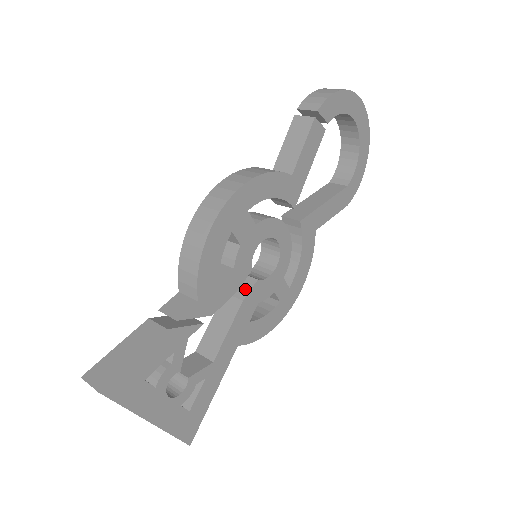
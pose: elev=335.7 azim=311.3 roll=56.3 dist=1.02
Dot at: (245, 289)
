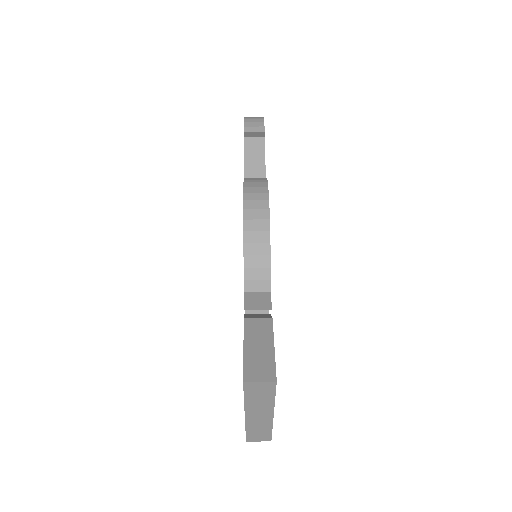
Dot at: occluded
